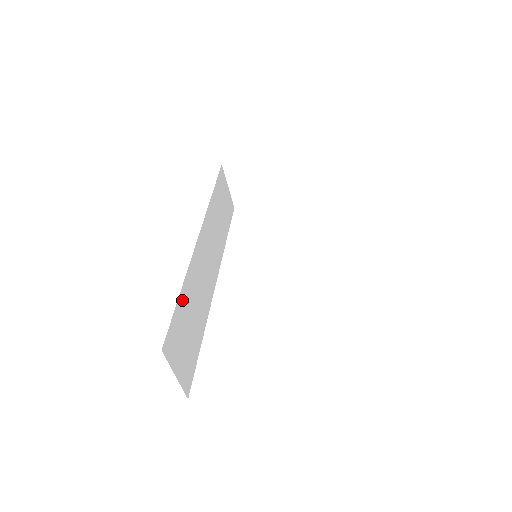
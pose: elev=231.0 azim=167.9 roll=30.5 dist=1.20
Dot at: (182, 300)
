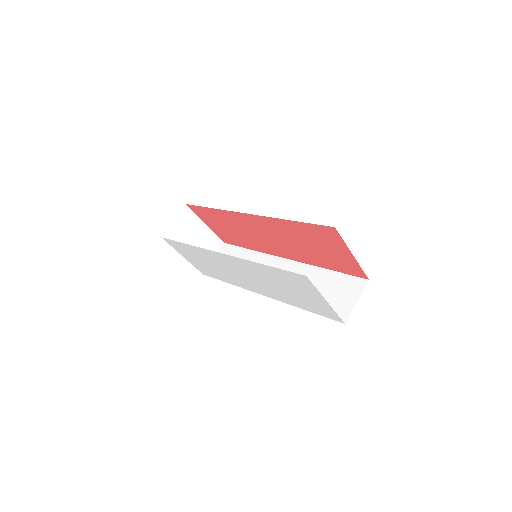
Dot at: occluded
